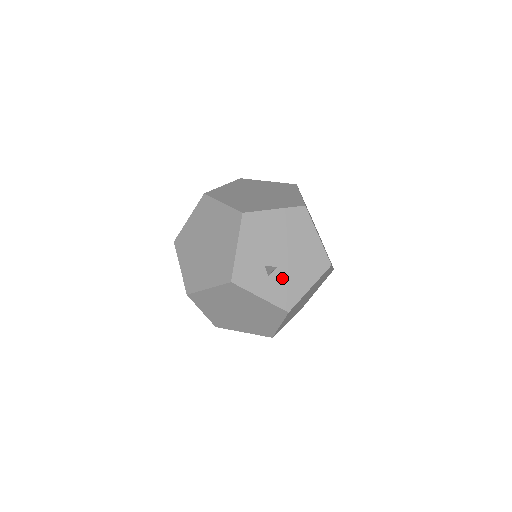
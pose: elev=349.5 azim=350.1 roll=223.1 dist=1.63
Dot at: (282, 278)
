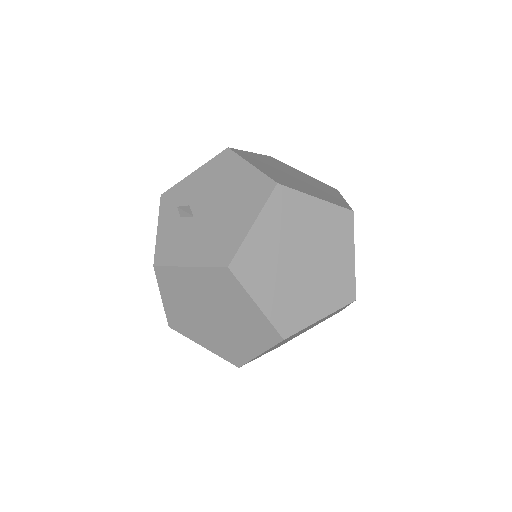
Dot at: (185, 230)
